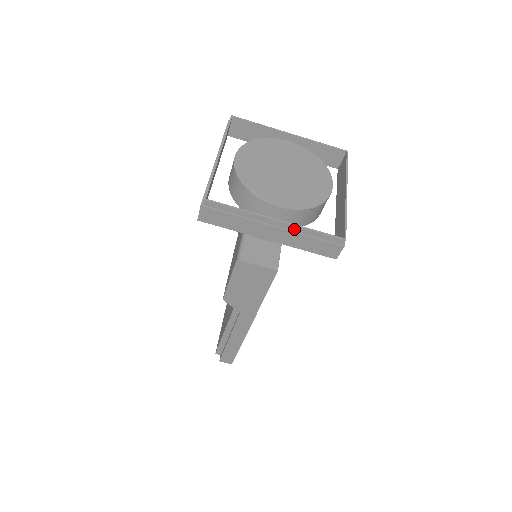
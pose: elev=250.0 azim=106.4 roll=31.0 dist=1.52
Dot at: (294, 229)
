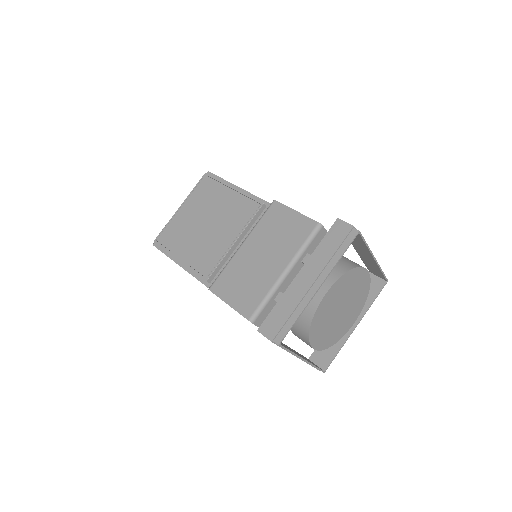
Dot at: occluded
